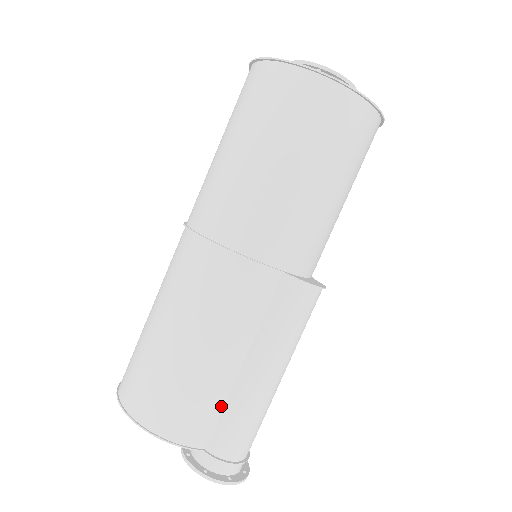
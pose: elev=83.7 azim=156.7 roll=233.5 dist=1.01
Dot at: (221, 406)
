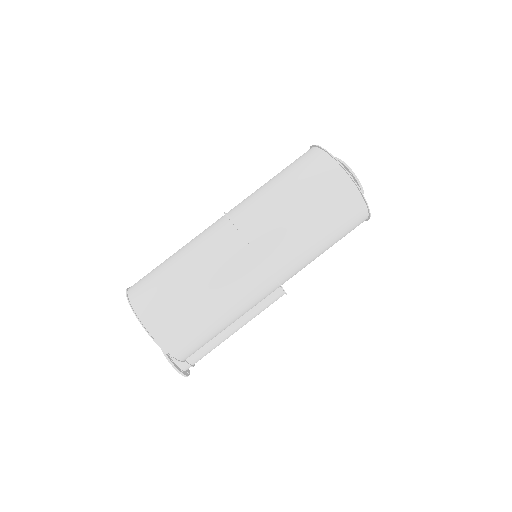
Dot at: (209, 341)
